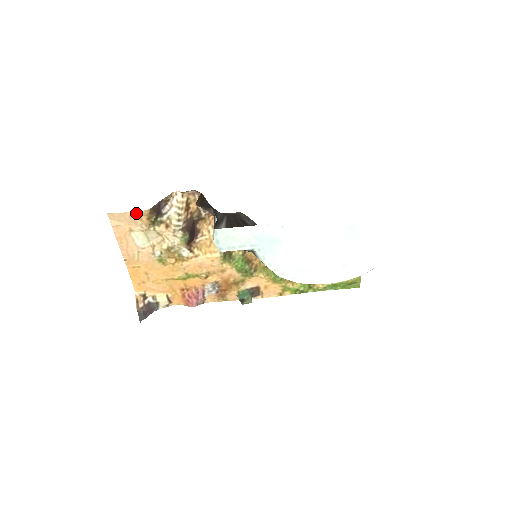
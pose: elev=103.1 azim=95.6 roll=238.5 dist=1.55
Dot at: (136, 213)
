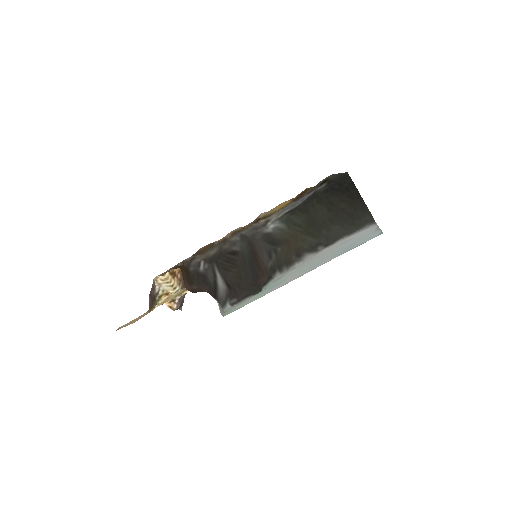
Dot at: occluded
